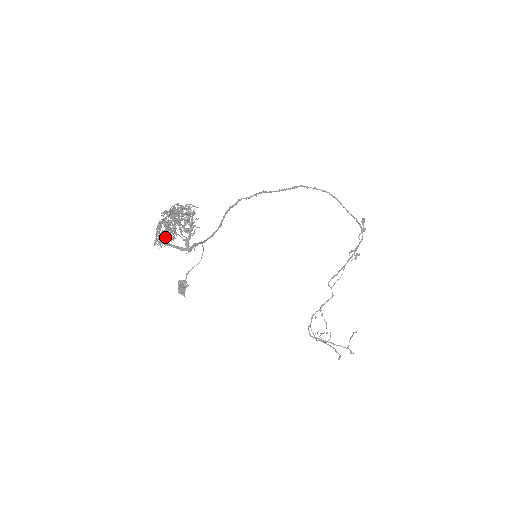
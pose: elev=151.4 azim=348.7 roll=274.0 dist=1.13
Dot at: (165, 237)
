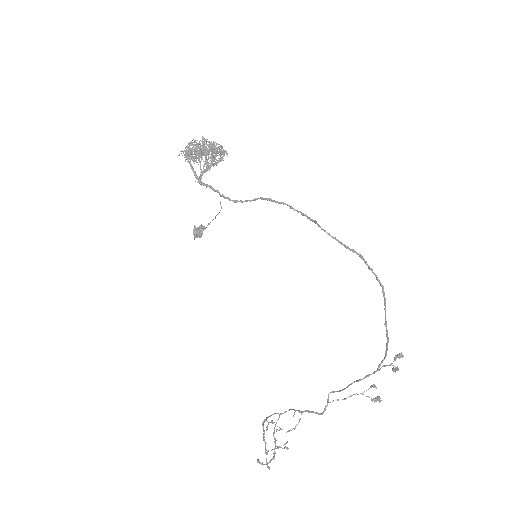
Dot at: (190, 154)
